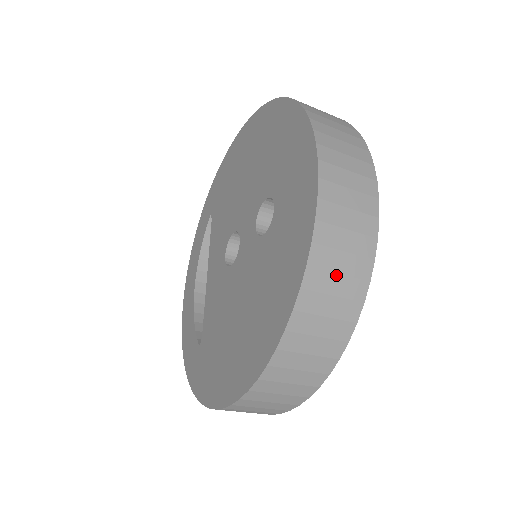
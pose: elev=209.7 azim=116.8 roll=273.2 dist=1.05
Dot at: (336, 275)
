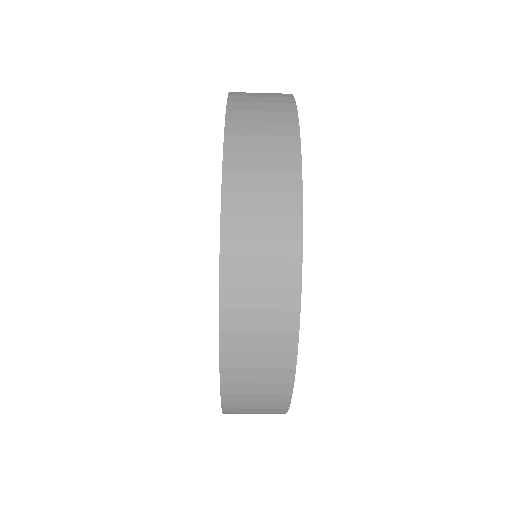
Dot at: (258, 94)
